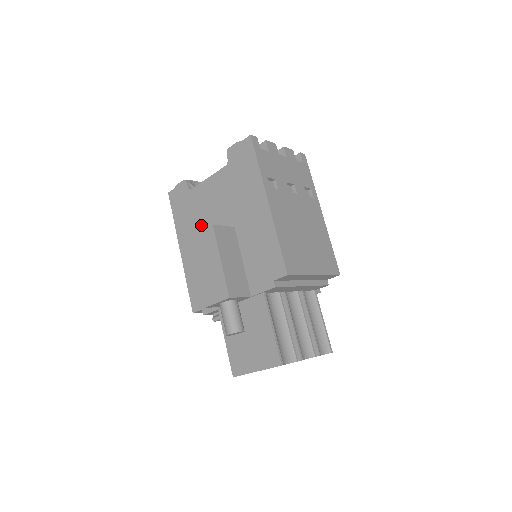
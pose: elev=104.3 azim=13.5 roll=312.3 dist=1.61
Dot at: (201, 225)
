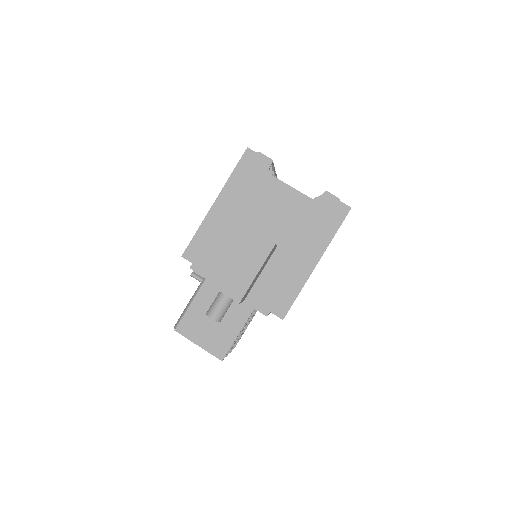
Dot at: (252, 210)
